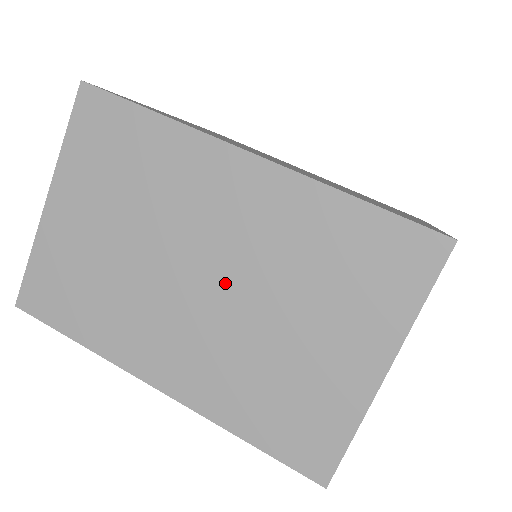
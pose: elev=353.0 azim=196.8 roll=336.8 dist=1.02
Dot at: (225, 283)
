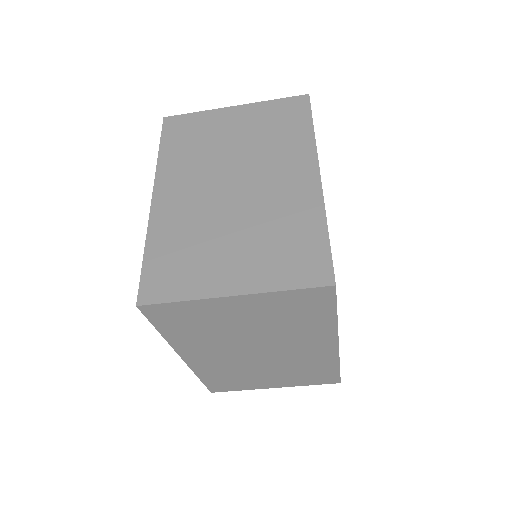
Dot at: (265, 357)
